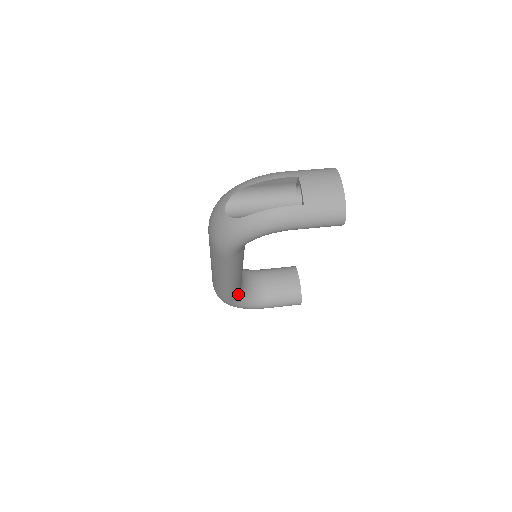
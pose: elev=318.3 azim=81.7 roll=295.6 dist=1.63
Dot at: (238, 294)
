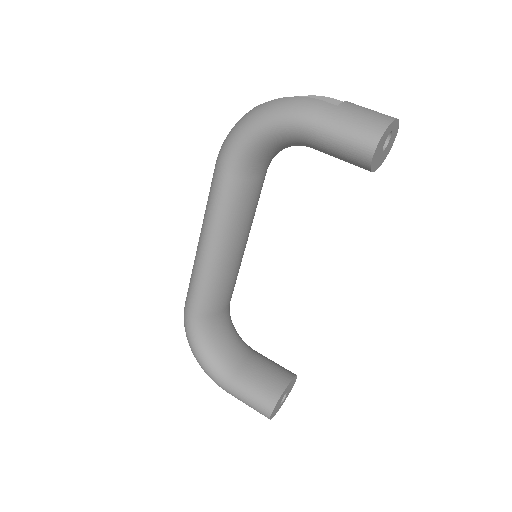
Dot at: (206, 319)
